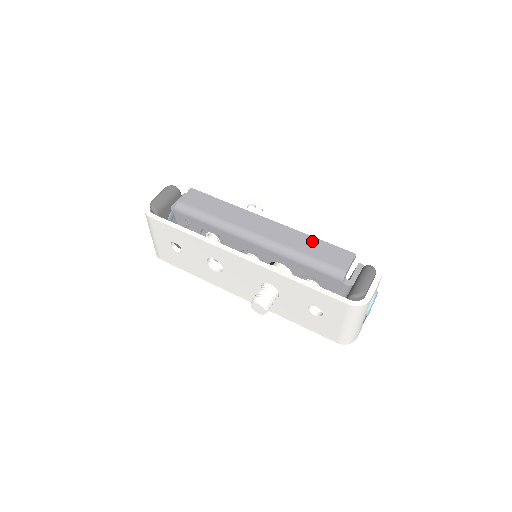
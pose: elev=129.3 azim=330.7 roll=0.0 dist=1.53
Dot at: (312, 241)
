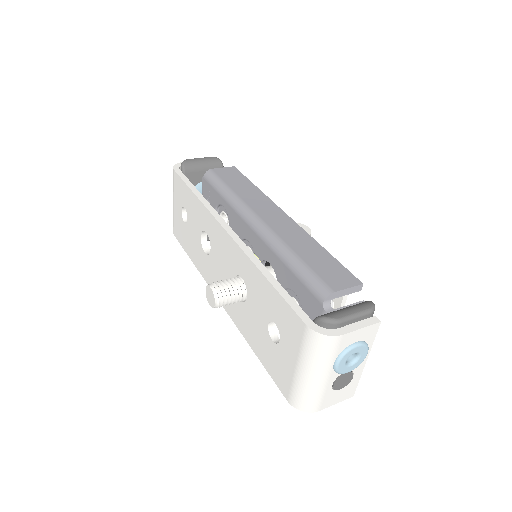
Dot at: (318, 249)
